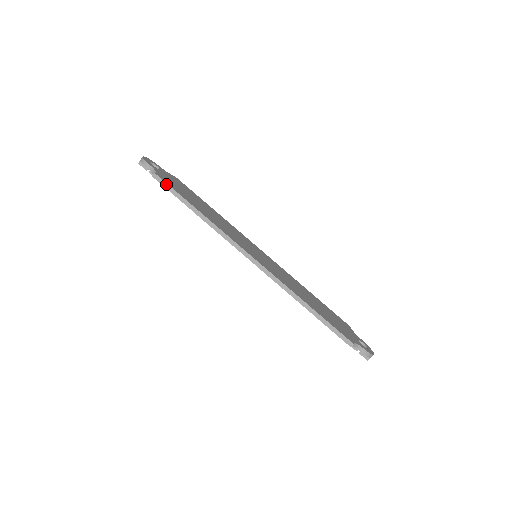
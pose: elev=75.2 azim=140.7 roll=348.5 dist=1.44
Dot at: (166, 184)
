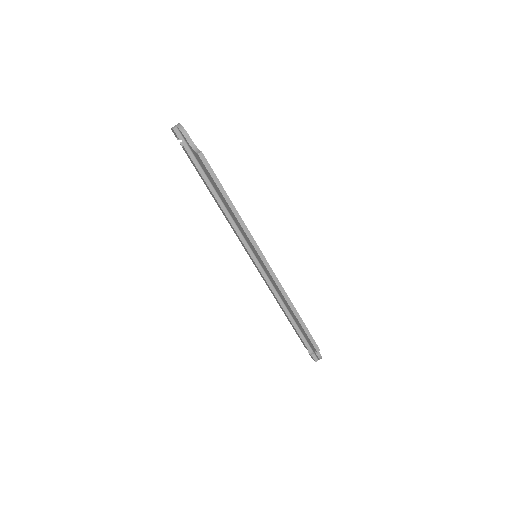
Dot at: (210, 167)
